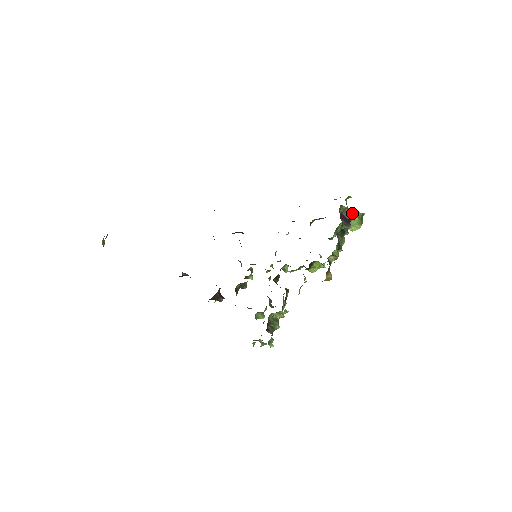
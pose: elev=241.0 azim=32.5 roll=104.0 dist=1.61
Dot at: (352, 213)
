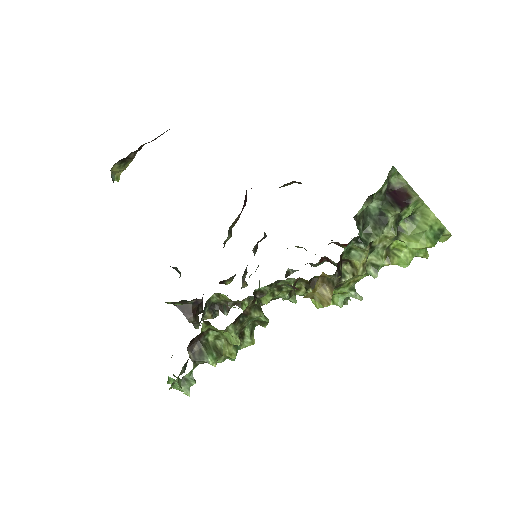
Dot at: (414, 196)
